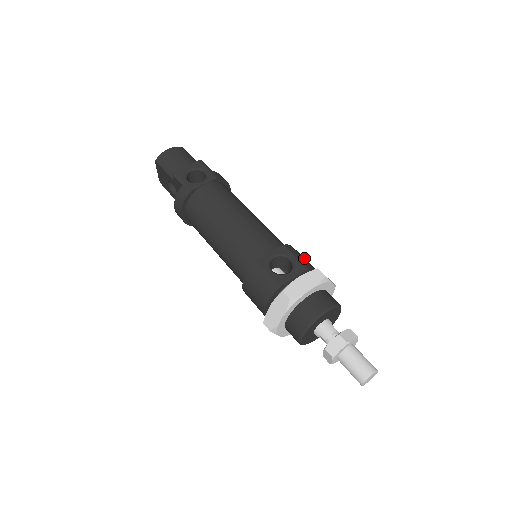
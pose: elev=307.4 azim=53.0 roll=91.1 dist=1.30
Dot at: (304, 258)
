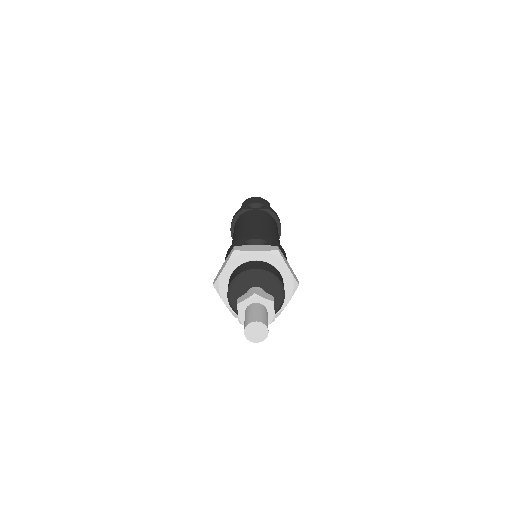
Dot at: (284, 254)
